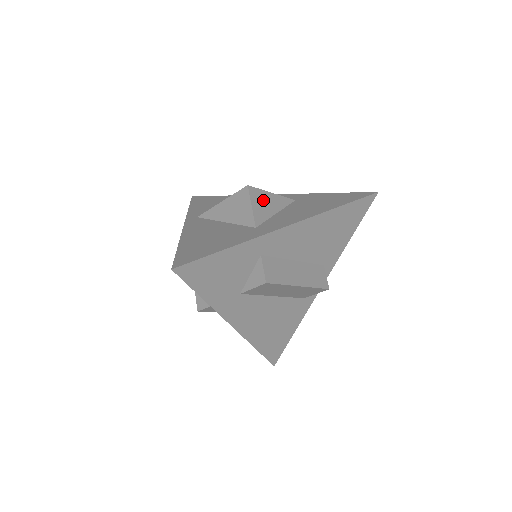
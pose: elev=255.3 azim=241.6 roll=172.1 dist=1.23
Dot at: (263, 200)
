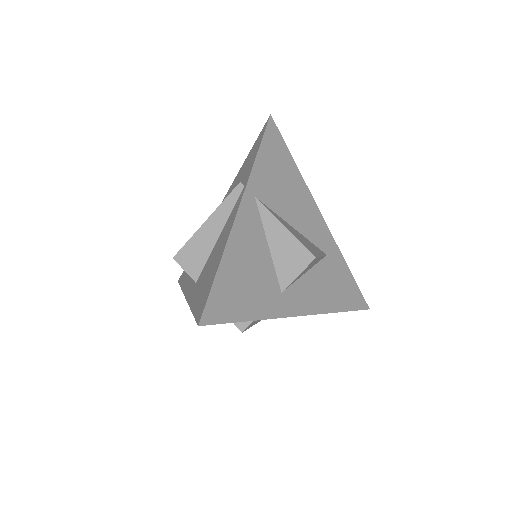
Dot at: (310, 266)
